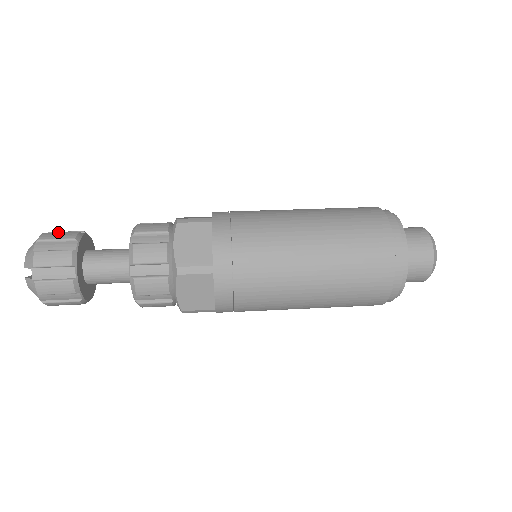
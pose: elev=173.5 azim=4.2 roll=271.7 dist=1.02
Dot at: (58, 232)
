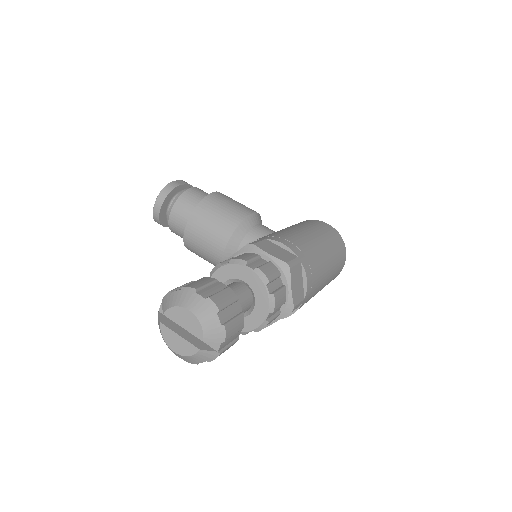
Dot at: (203, 287)
